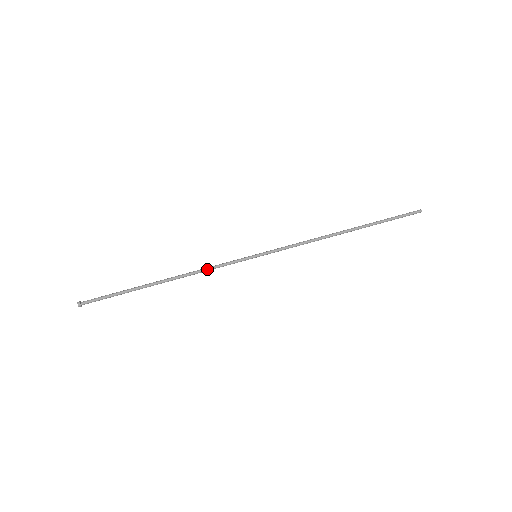
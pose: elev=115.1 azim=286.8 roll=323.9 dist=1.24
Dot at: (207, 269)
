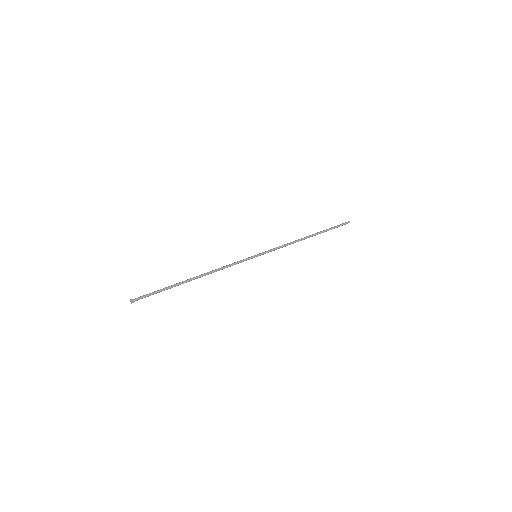
Dot at: (225, 267)
